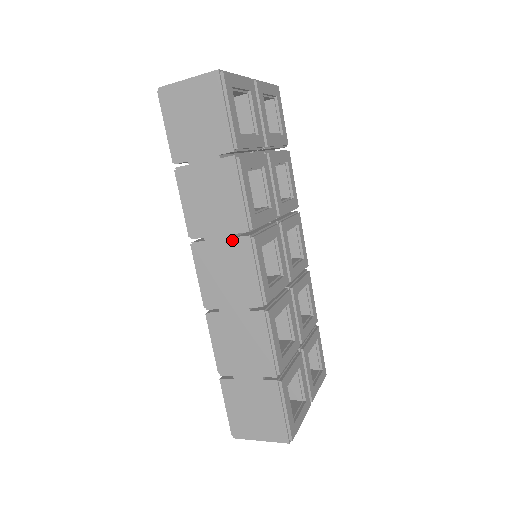
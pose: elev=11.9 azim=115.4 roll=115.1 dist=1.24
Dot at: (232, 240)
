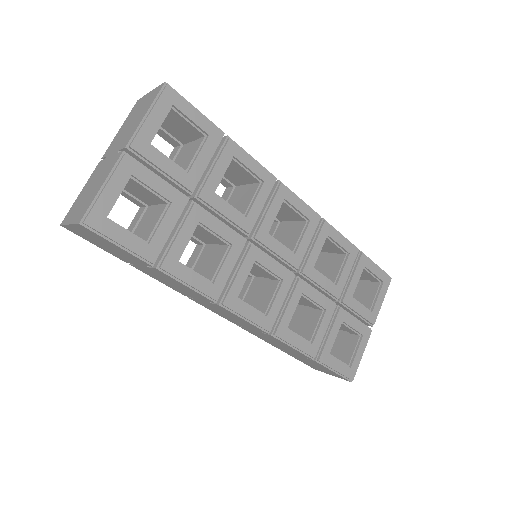
Dot at: (210, 304)
